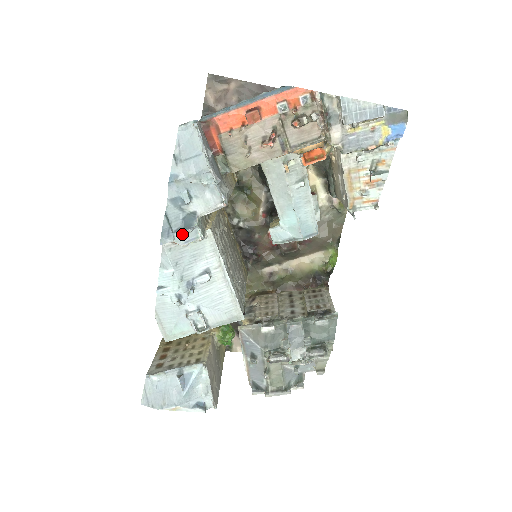
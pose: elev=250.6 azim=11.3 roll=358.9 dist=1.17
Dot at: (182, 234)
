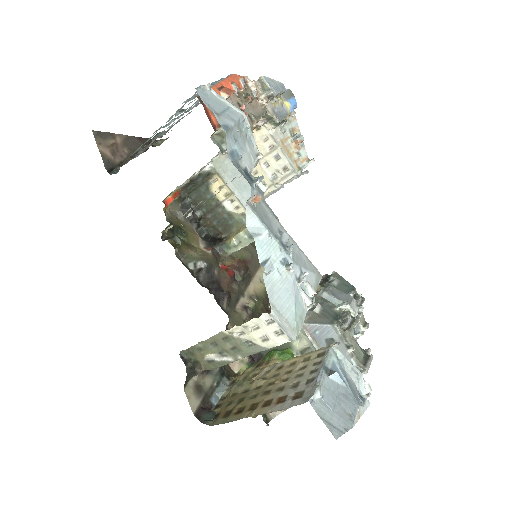
Dot at: occluded
